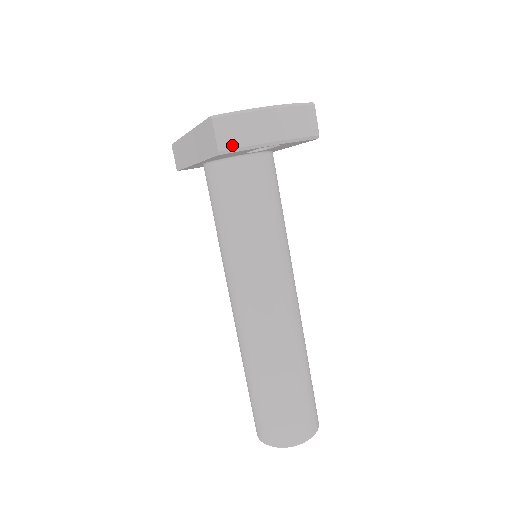
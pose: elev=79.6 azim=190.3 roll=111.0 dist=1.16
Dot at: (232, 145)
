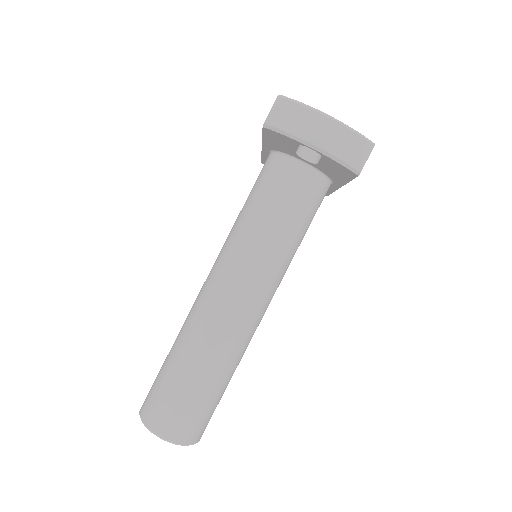
Dot at: (277, 124)
